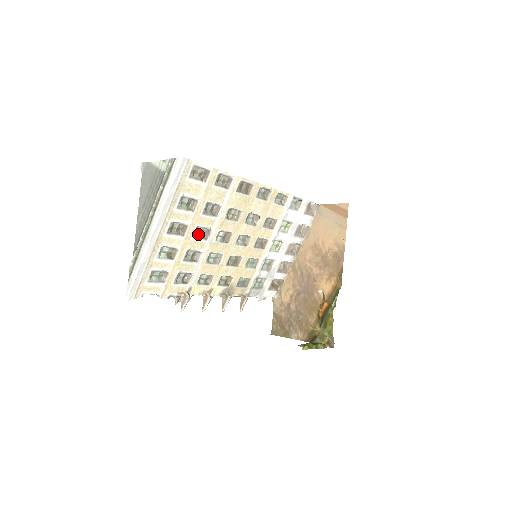
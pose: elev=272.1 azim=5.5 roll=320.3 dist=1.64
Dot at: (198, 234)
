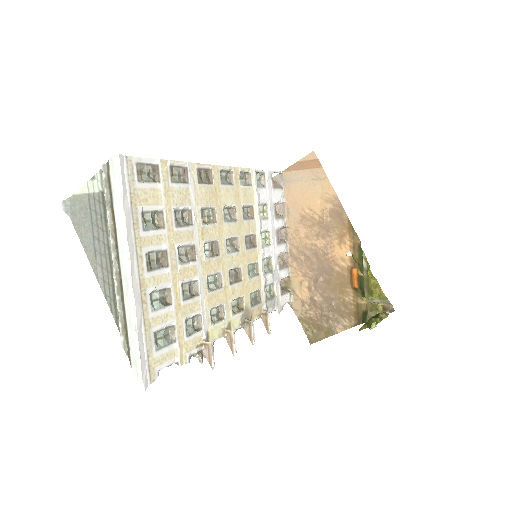
Dot at: (182, 258)
